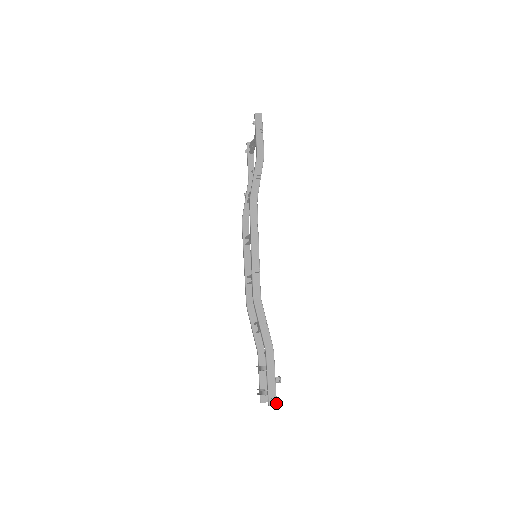
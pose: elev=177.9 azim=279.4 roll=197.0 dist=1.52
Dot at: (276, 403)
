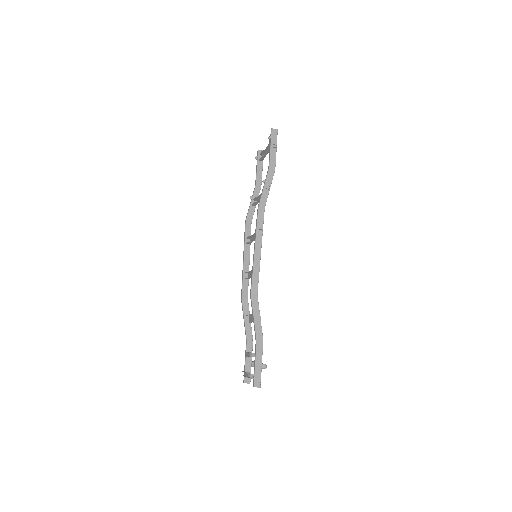
Dot at: (260, 386)
